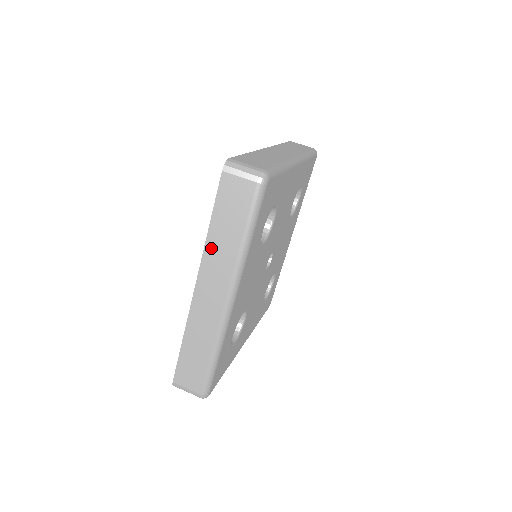
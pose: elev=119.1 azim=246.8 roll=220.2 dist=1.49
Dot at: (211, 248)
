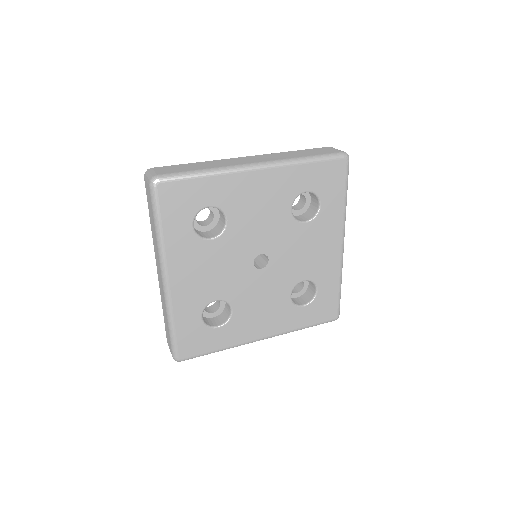
Dot at: (282, 154)
